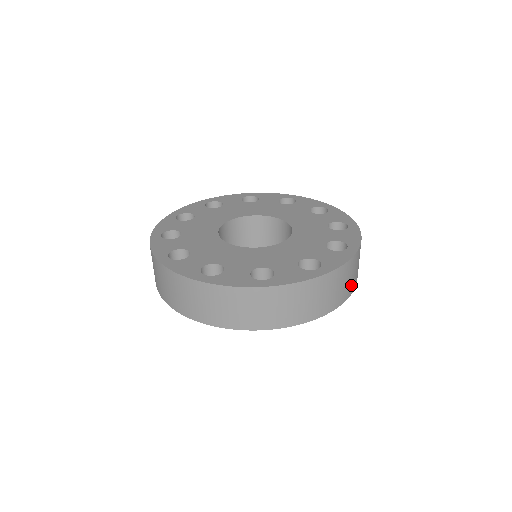
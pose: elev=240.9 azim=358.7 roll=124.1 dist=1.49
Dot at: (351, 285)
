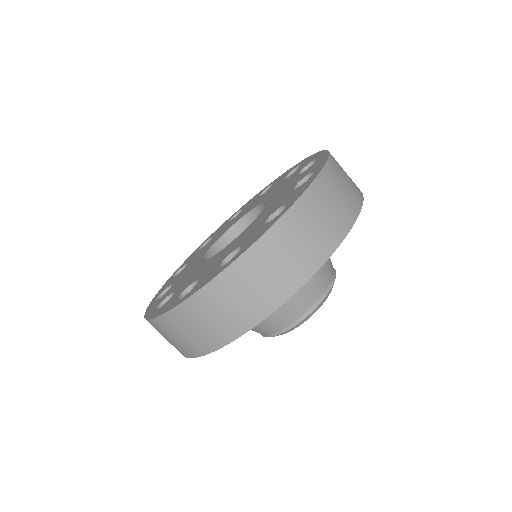
Dot at: occluded
